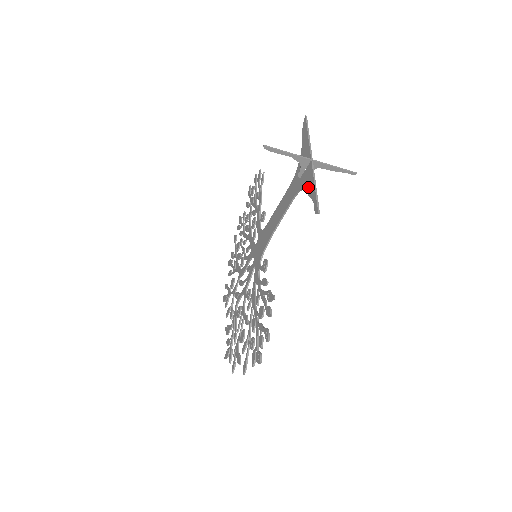
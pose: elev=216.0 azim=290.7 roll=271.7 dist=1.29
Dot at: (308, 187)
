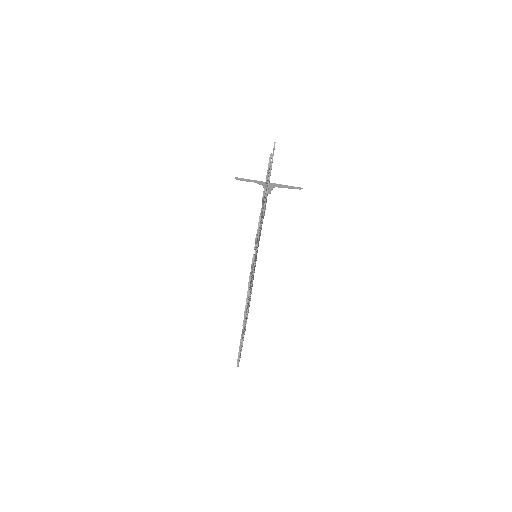
Dot at: occluded
